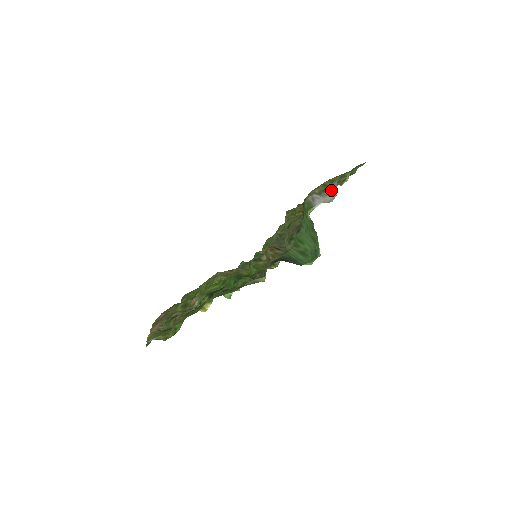
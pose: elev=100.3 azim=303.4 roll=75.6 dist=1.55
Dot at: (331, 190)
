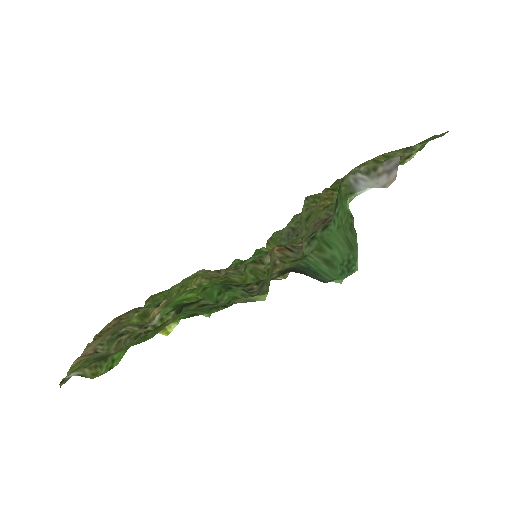
Dot at: (387, 169)
